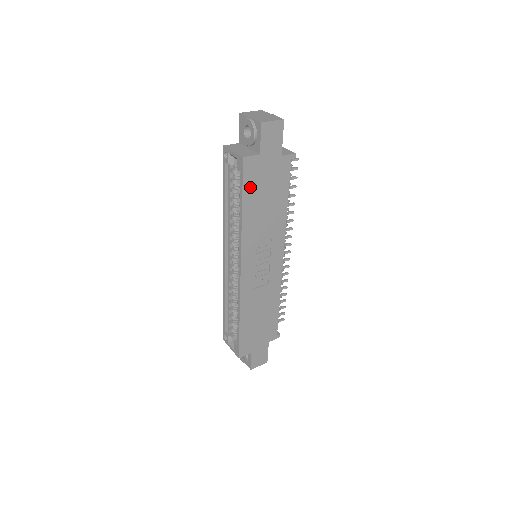
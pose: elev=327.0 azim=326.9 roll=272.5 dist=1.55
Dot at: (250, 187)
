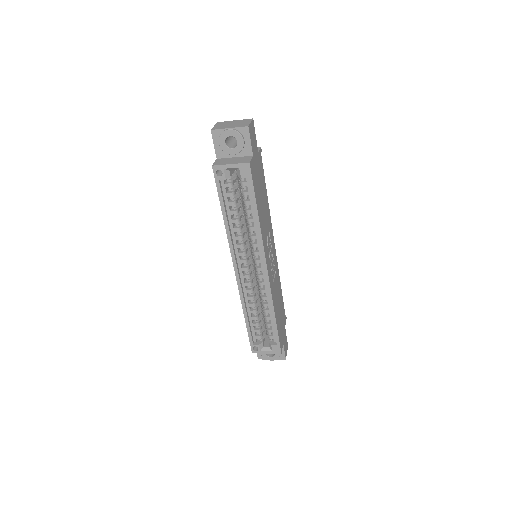
Dot at: (256, 189)
